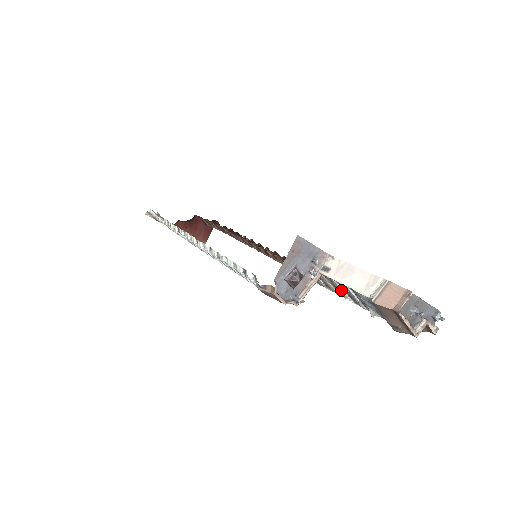
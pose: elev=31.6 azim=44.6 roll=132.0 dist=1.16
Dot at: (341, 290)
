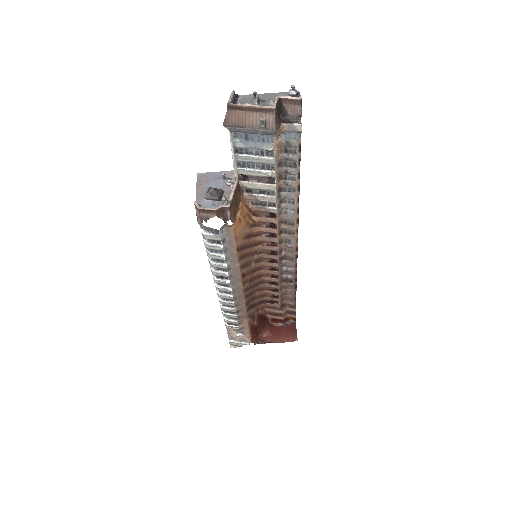
Dot at: (254, 171)
